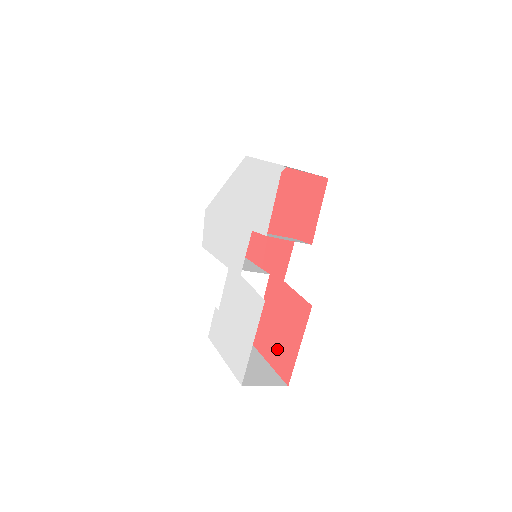
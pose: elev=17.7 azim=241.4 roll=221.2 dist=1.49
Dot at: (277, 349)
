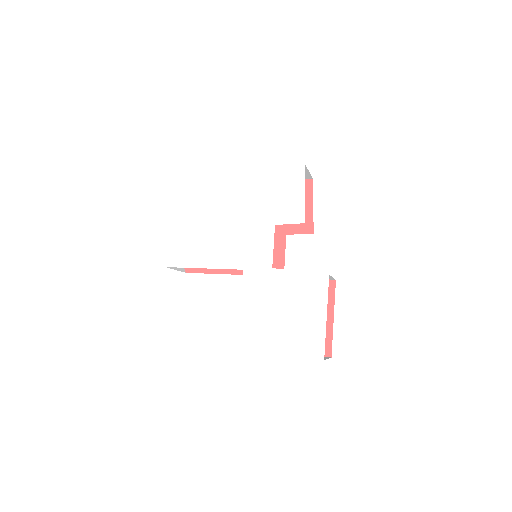
Dot at: occluded
